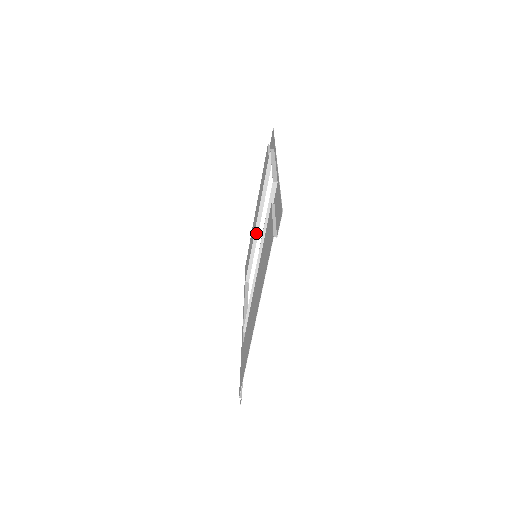
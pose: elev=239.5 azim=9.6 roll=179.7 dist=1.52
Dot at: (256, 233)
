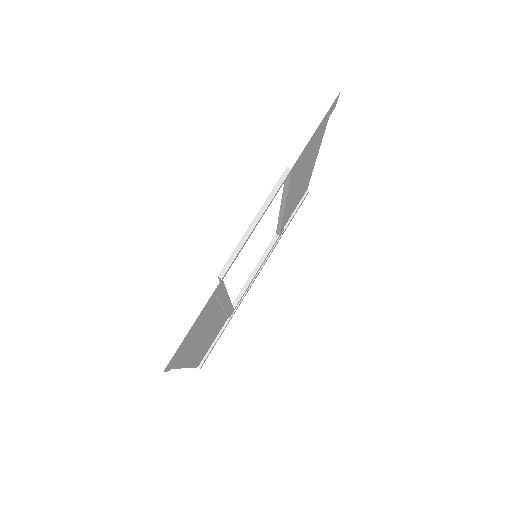
Dot at: (281, 213)
